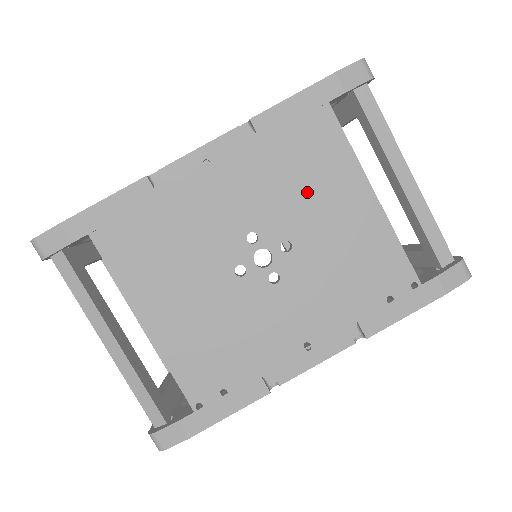
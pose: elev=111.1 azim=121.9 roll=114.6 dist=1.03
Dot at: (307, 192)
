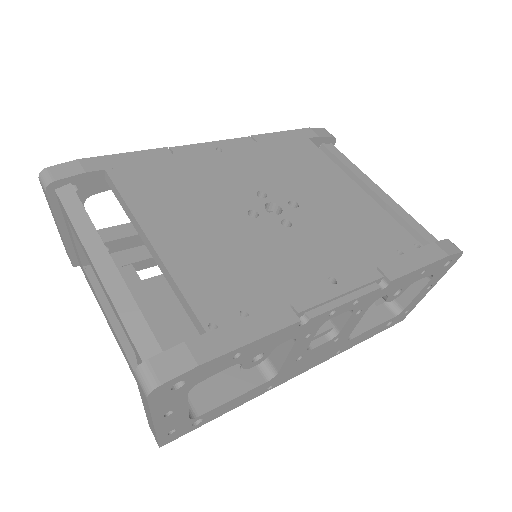
Dot at: (304, 176)
